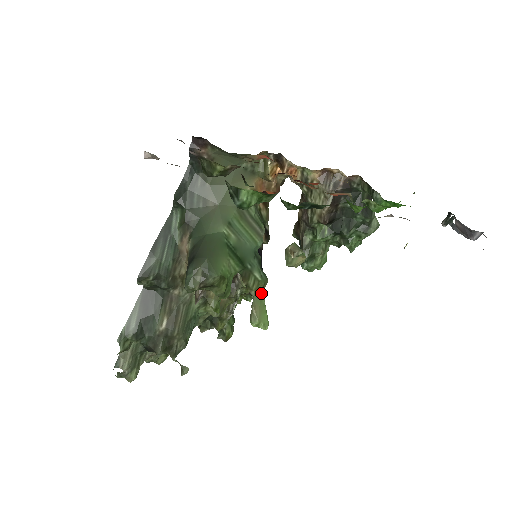
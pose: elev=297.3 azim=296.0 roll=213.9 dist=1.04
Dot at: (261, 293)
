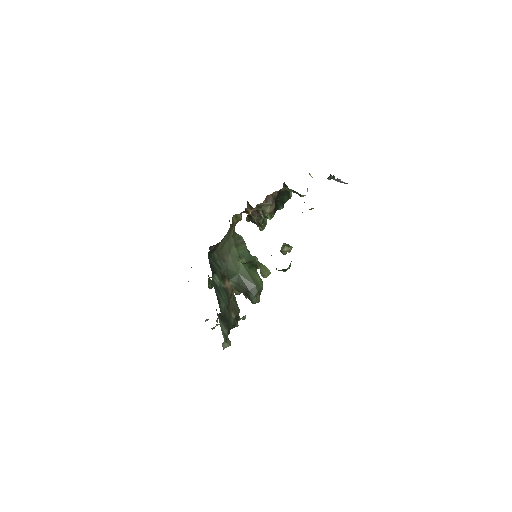
Dot at: (261, 264)
